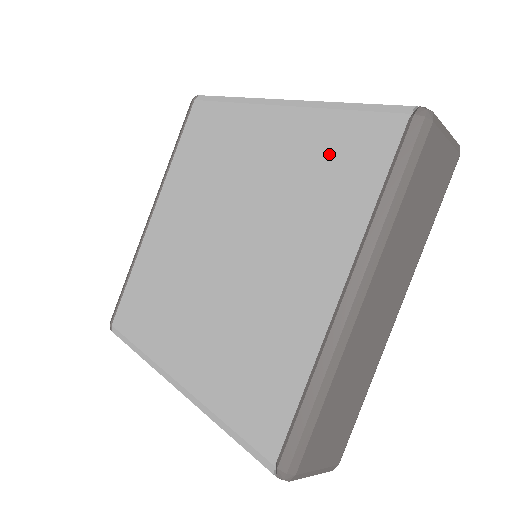
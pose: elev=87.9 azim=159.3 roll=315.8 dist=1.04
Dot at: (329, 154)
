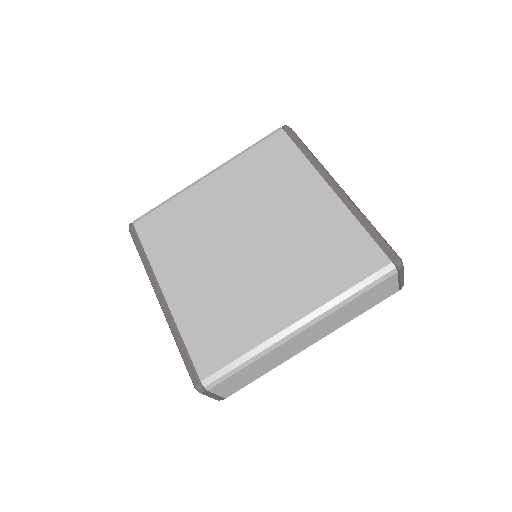
Dot at: (262, 164)
